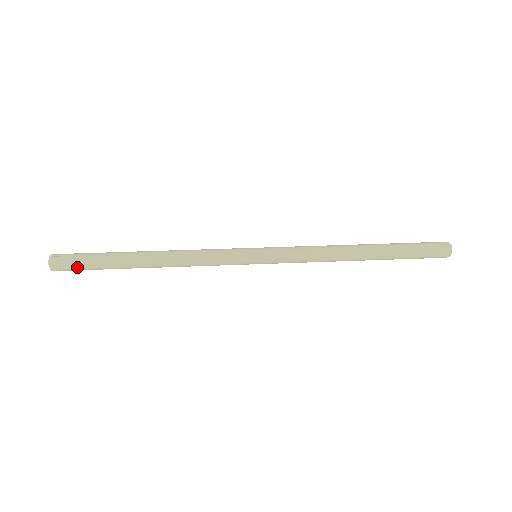
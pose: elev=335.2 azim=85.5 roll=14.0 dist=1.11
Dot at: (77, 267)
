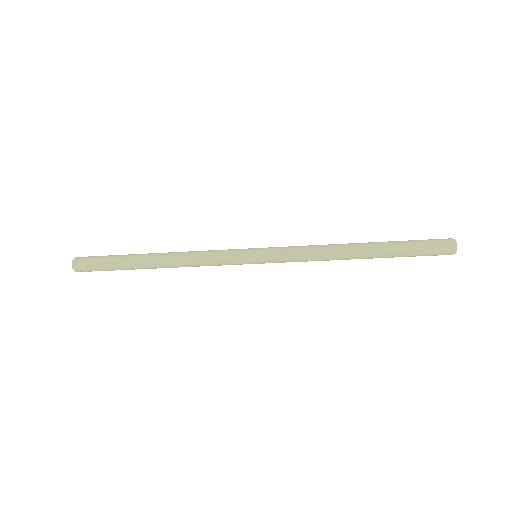
Dot at: (95, 263)
